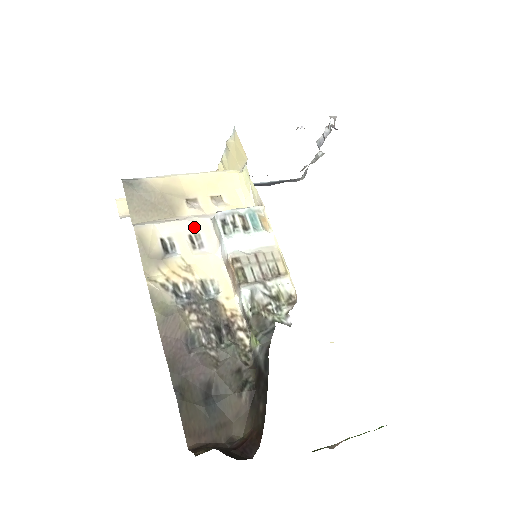
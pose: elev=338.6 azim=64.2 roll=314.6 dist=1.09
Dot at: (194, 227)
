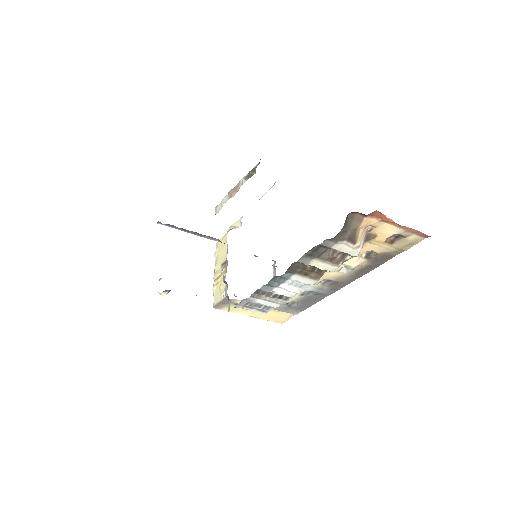
Dot at: occluded
